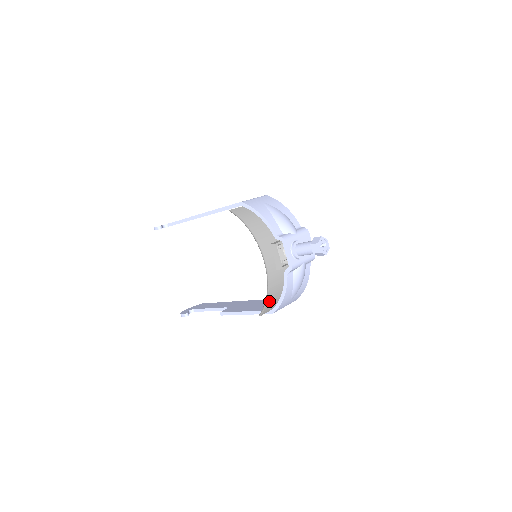
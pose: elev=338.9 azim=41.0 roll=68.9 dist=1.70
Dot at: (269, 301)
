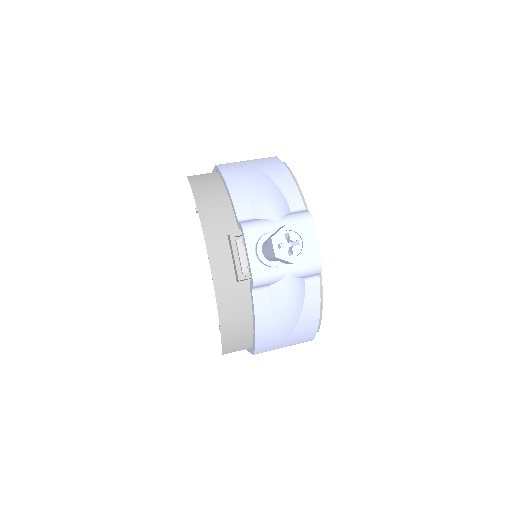
Dot at: (228, 333)
